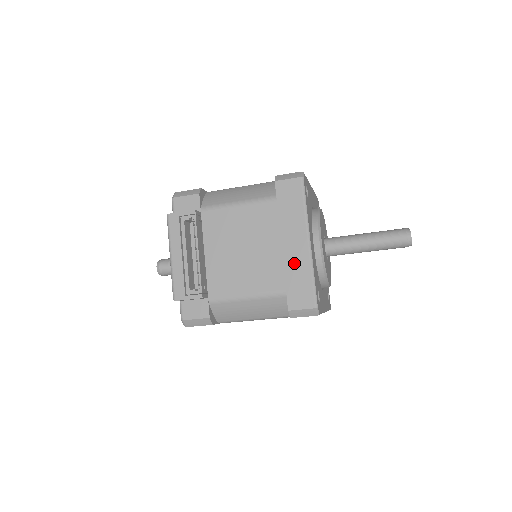
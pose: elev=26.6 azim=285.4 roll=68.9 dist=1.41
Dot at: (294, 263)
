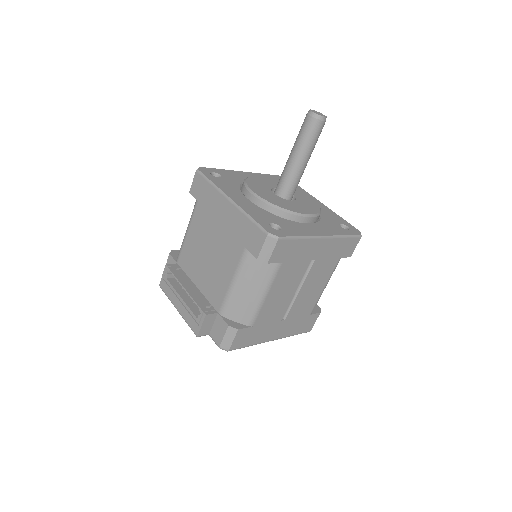
Dot at: (234, 224)
